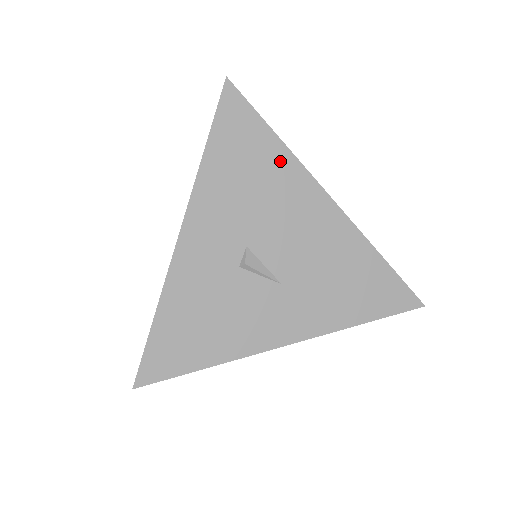
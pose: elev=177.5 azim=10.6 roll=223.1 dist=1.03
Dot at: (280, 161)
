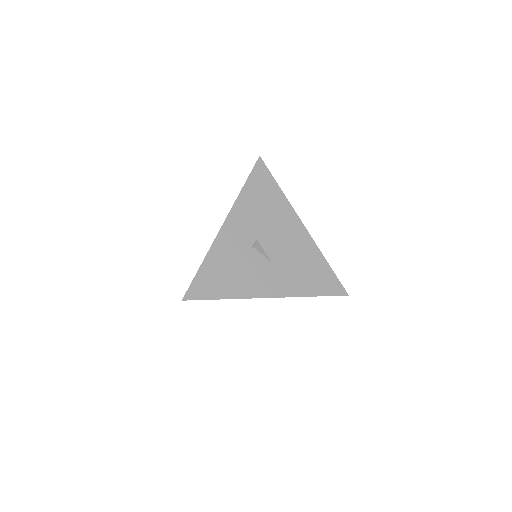
Dot at: (280, 201)
